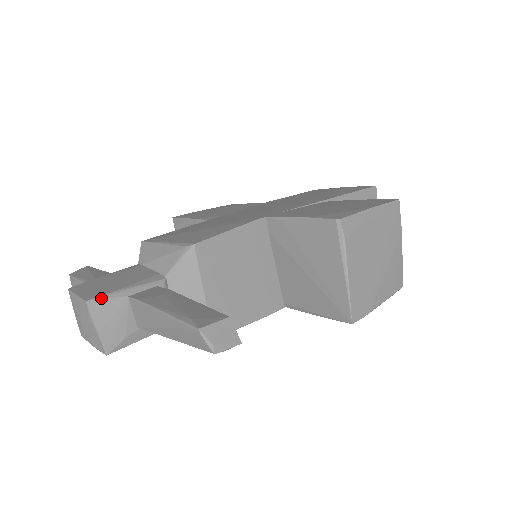
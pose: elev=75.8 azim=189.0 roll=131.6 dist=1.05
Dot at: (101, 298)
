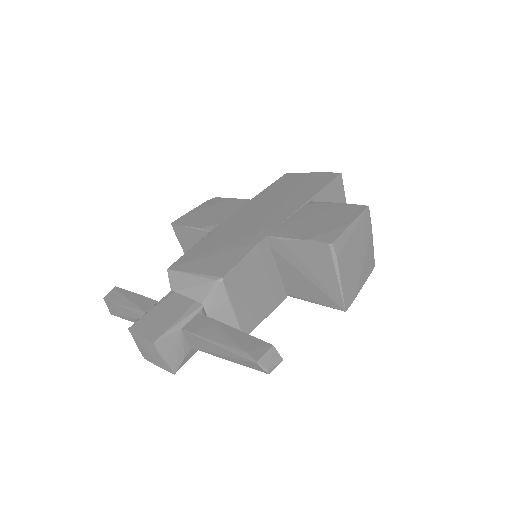
Dot at: (163, 337)
